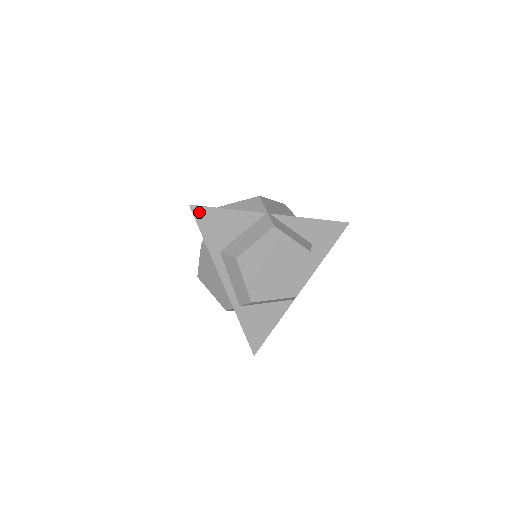
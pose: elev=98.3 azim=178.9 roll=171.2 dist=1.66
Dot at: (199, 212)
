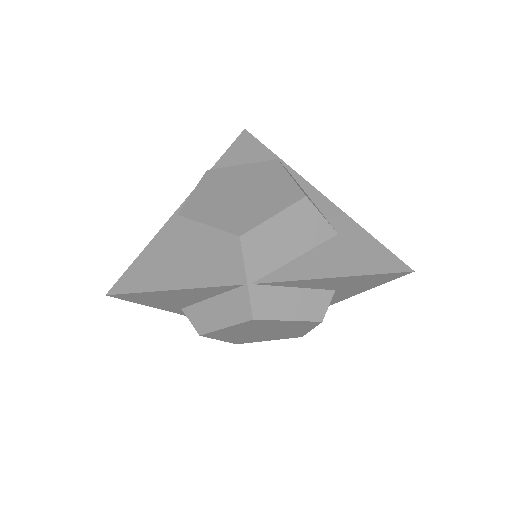
Dot at: (127, 296)
